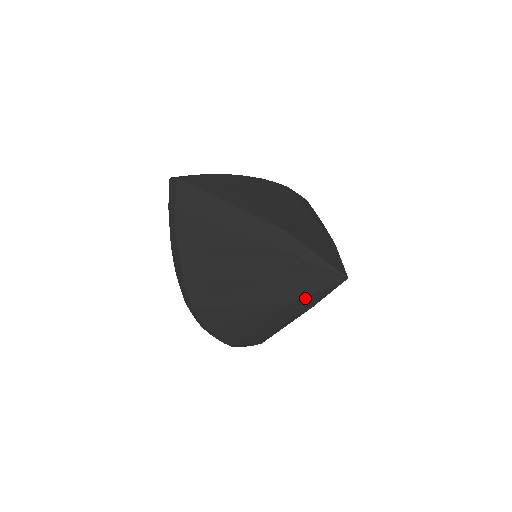
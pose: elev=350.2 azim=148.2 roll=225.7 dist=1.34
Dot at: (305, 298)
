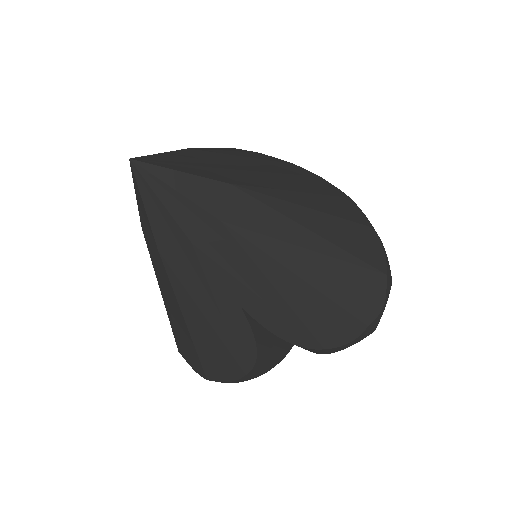
Dot at: (141, 217)
